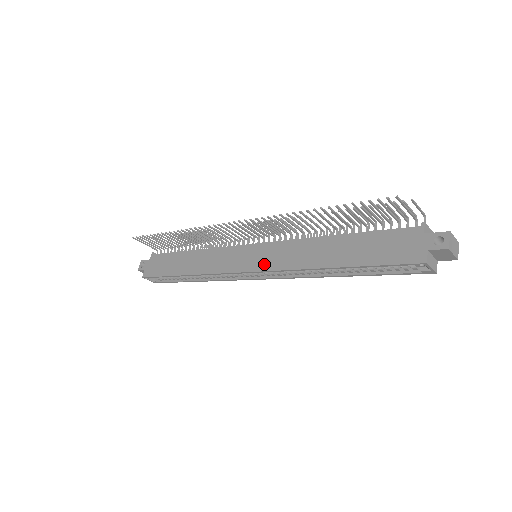
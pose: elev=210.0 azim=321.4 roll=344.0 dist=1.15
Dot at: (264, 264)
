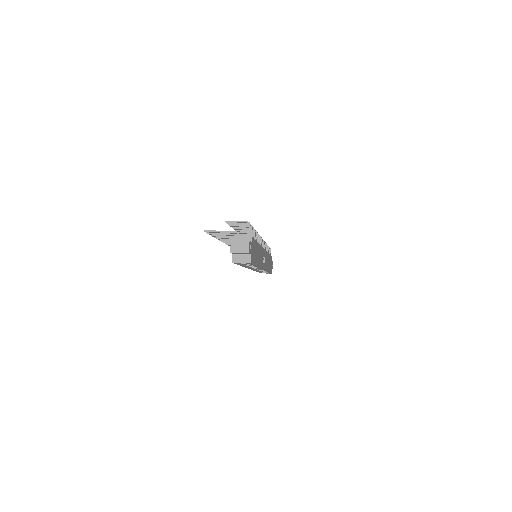
Dot at: occluded
